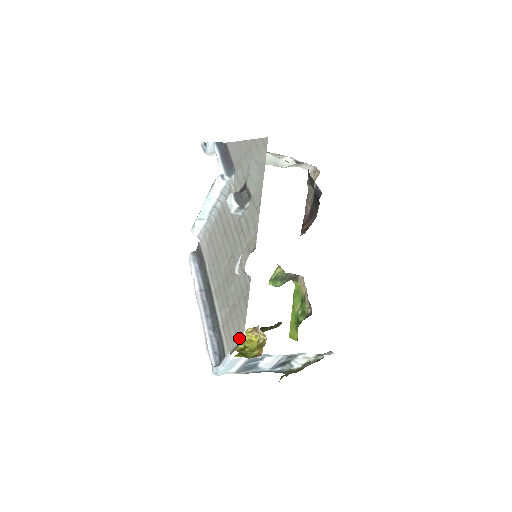
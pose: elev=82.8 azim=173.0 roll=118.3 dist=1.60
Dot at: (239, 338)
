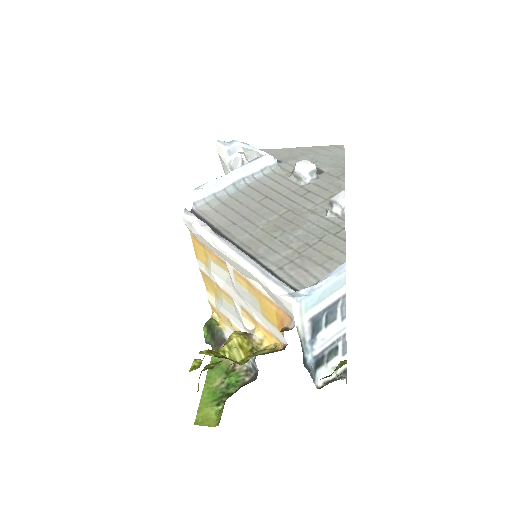
Dot at: (335, 266)
